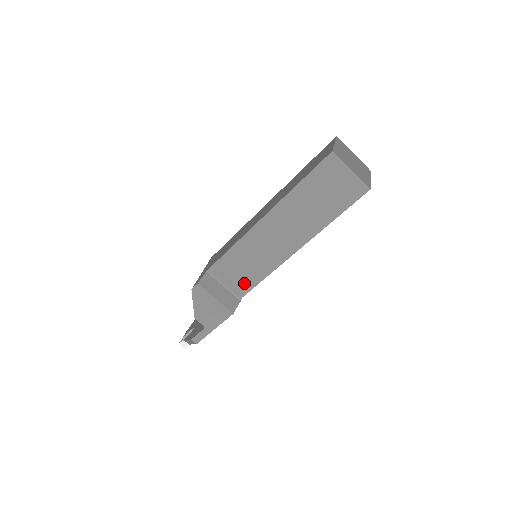
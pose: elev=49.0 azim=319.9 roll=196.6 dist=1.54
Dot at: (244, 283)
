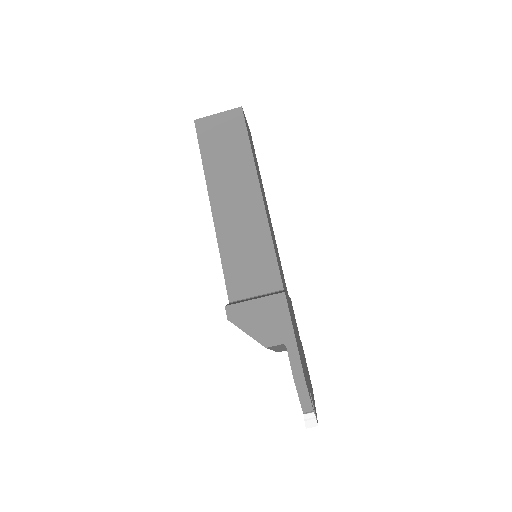
Dot at: (266, 271)
